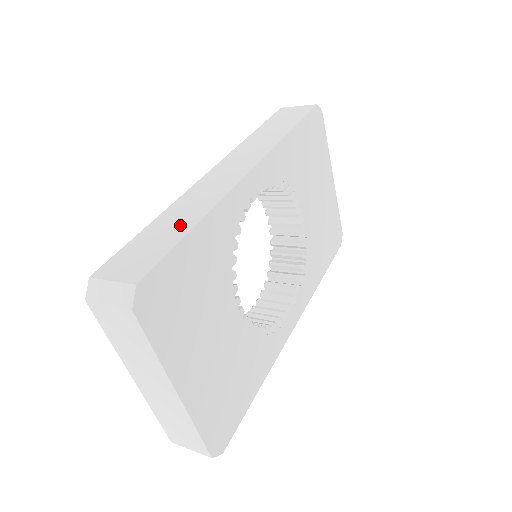
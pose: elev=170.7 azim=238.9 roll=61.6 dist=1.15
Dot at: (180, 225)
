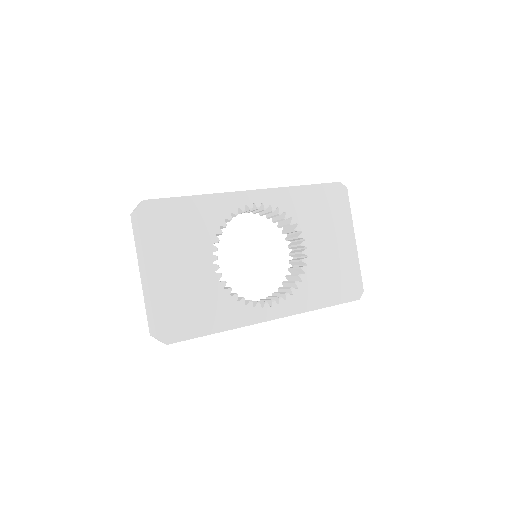
Dot at: occluded
